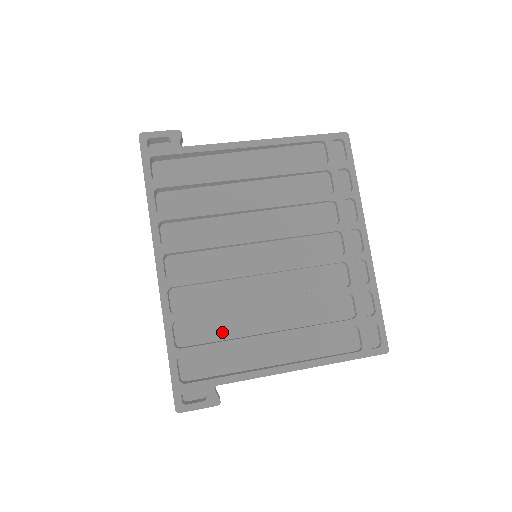
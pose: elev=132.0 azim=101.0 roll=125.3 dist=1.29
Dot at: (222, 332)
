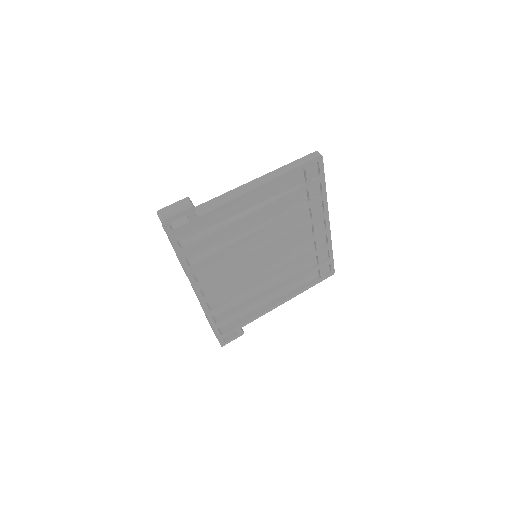
Dot at: (239, 300)
